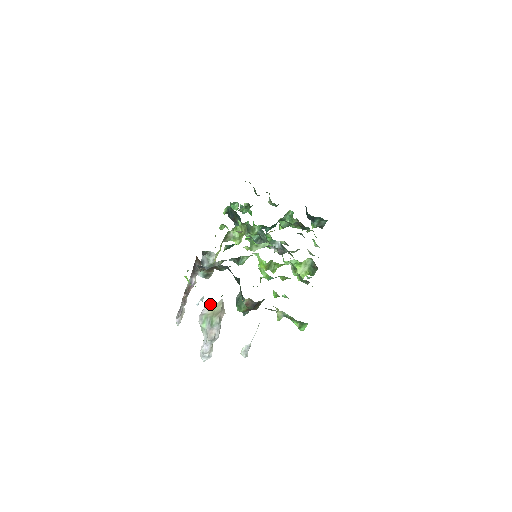
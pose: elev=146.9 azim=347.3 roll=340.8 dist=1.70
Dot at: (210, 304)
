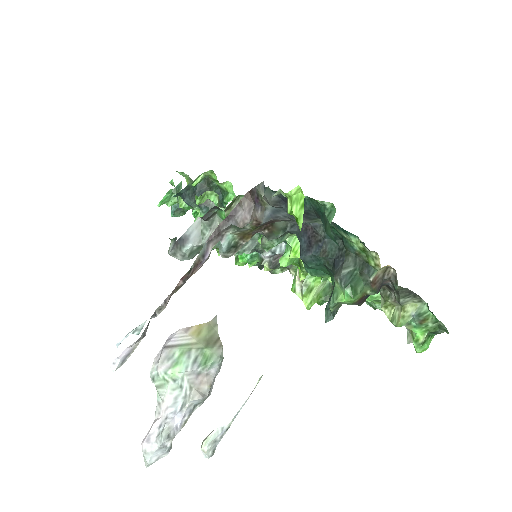
Dot at: occluded
